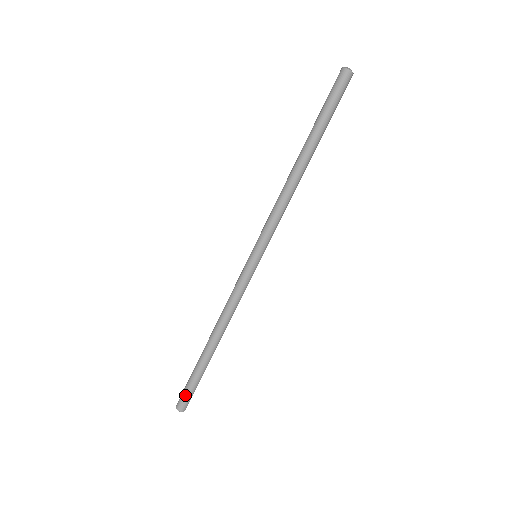
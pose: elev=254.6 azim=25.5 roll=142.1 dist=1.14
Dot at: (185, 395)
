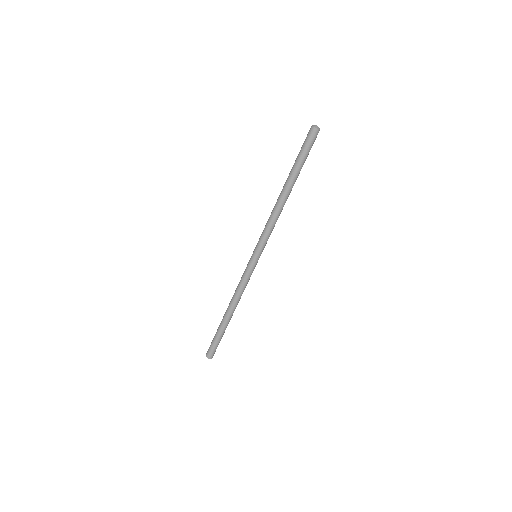
Dot at: (211, 348)
